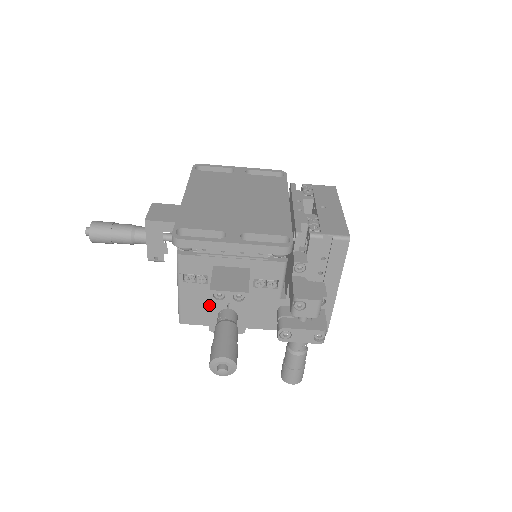
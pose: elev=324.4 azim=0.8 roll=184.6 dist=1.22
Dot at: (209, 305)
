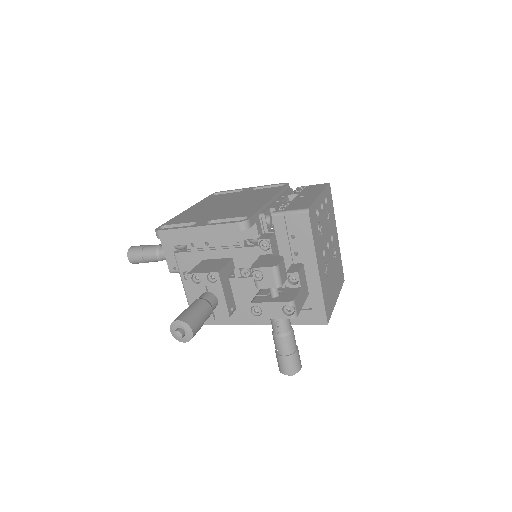
Dot at: (192, 290)
